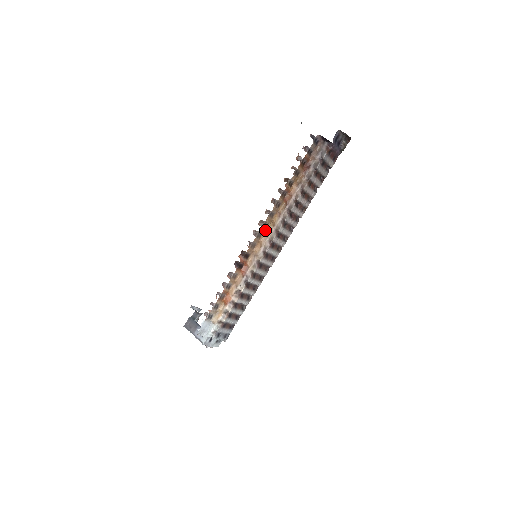
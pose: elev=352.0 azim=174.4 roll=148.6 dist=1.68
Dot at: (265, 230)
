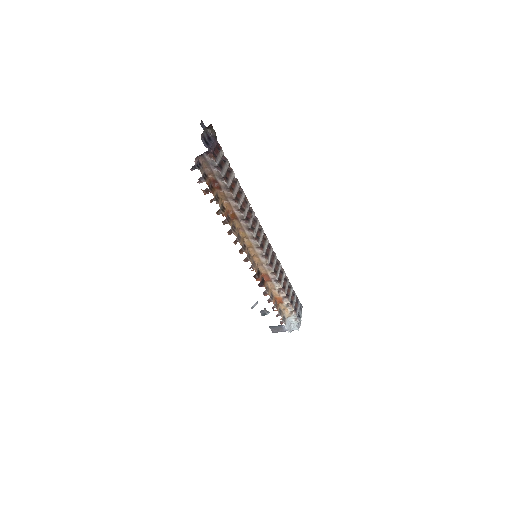
Dot at: (247, 248)
